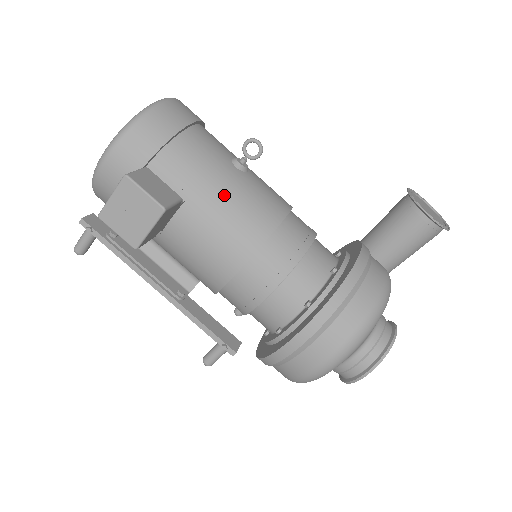
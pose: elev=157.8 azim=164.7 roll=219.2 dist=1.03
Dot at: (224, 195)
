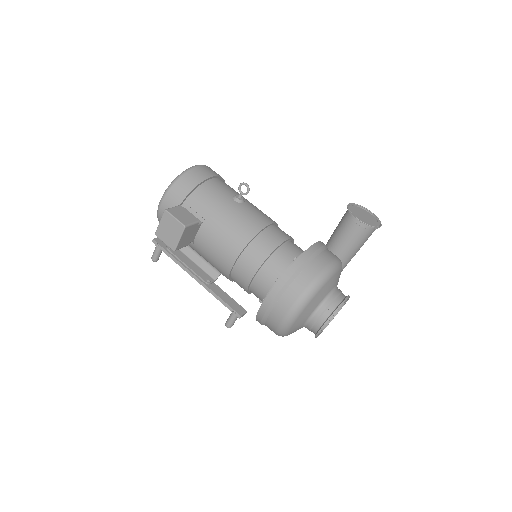
Dot at: (225, 217)
